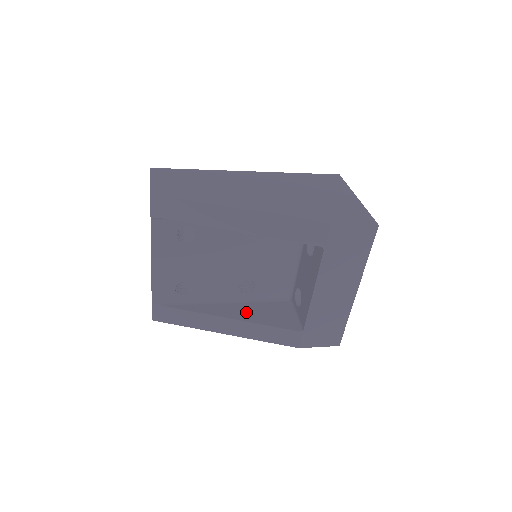
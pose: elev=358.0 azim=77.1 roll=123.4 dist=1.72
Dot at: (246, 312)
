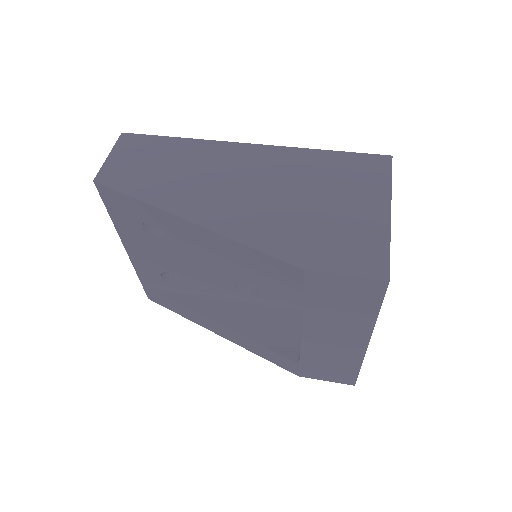
Dot at: (241, 318)
